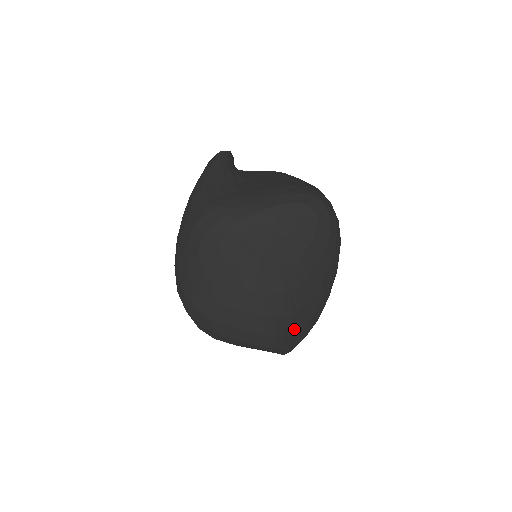
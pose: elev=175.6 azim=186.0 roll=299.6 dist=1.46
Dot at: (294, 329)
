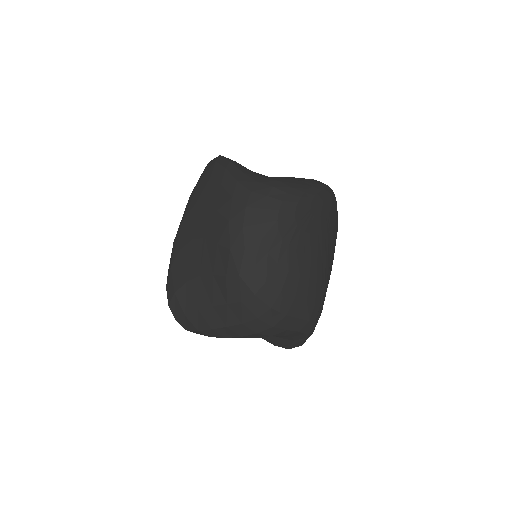
Dot at: occluded
